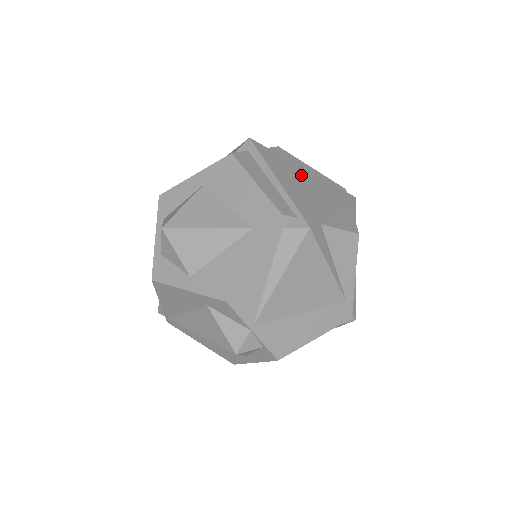
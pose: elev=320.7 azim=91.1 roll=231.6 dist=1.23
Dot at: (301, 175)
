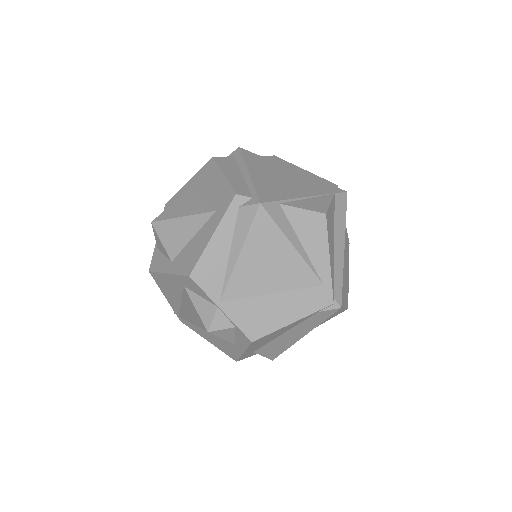
Dot at: (283, 172)
